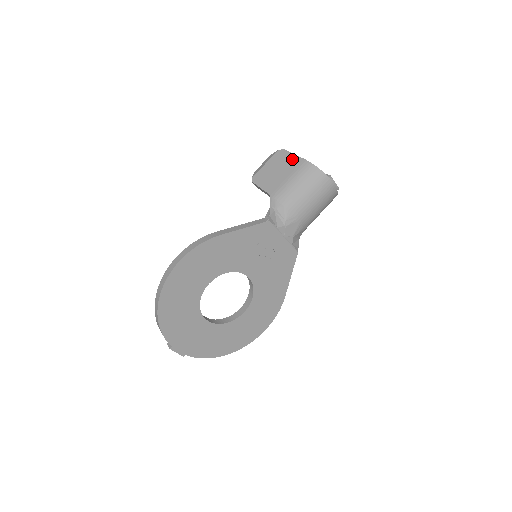
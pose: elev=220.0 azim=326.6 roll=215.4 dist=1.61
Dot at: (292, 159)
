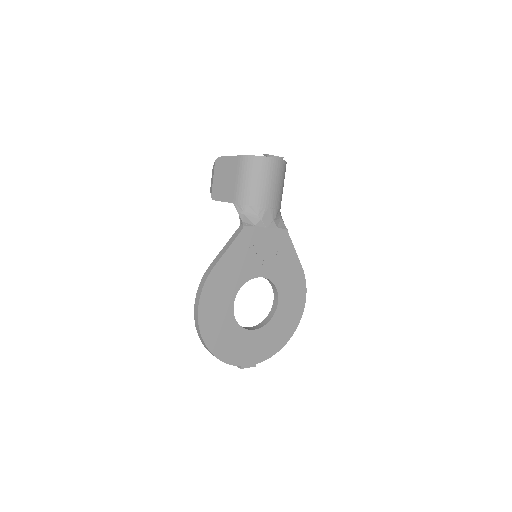
Dot at: (230, 162)
